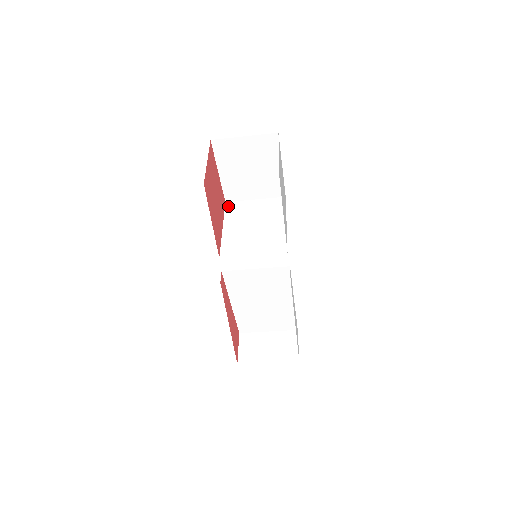
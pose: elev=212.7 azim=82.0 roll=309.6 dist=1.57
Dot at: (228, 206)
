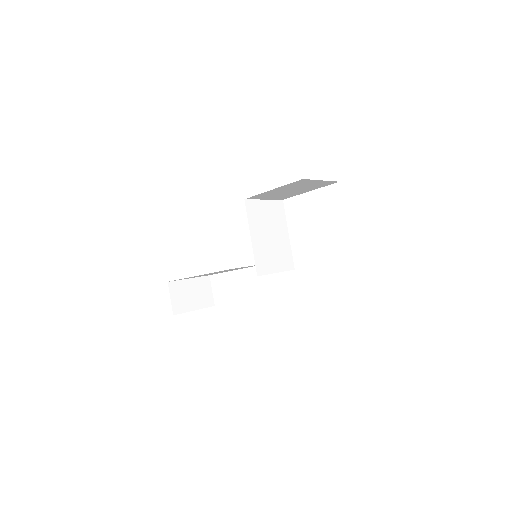
Dot at: (248, 206)
